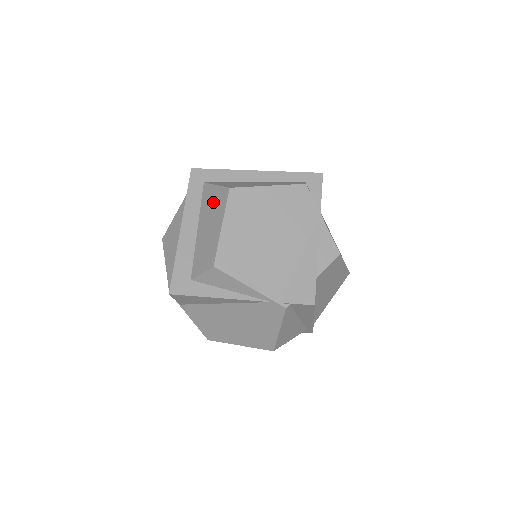
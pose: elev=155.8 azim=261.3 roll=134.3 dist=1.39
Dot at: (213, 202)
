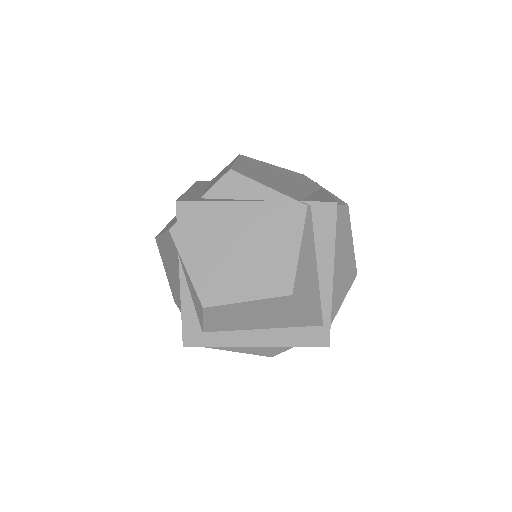
Dot at: (222, 171)
